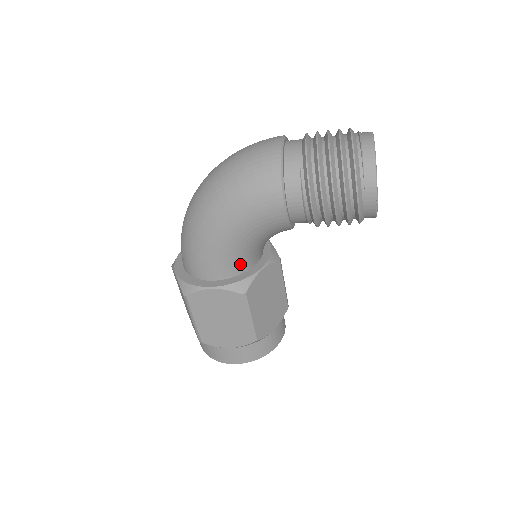
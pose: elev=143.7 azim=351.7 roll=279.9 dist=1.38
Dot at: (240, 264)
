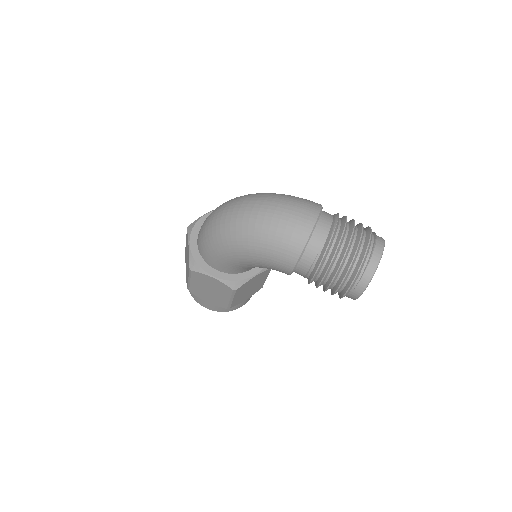
Dot at: (241, 270)
